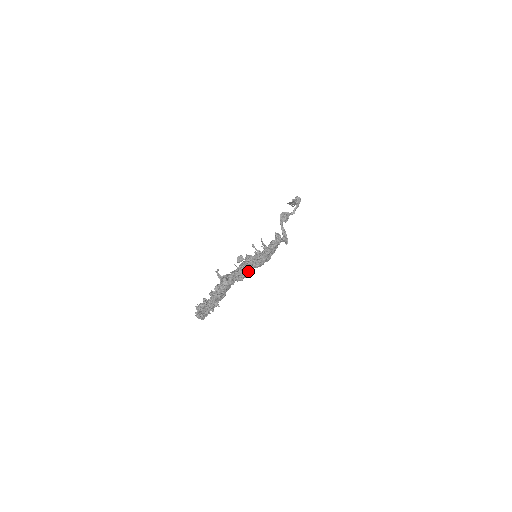
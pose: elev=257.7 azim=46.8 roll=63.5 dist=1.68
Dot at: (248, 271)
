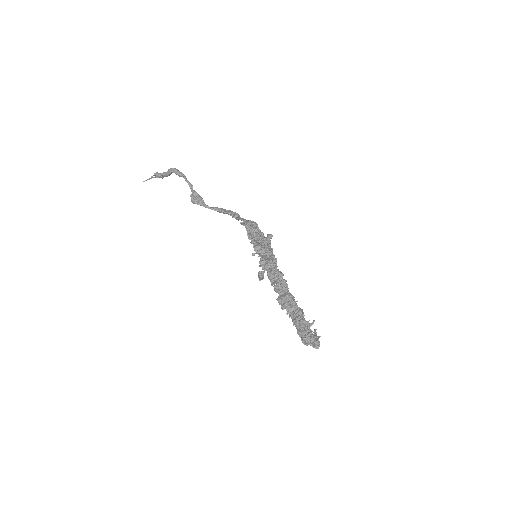
Dot at: occluded
